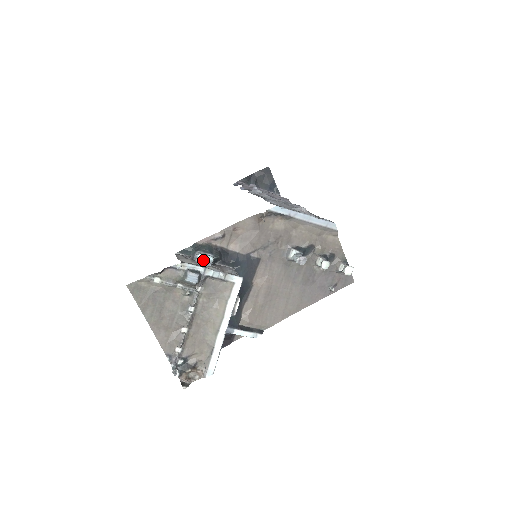
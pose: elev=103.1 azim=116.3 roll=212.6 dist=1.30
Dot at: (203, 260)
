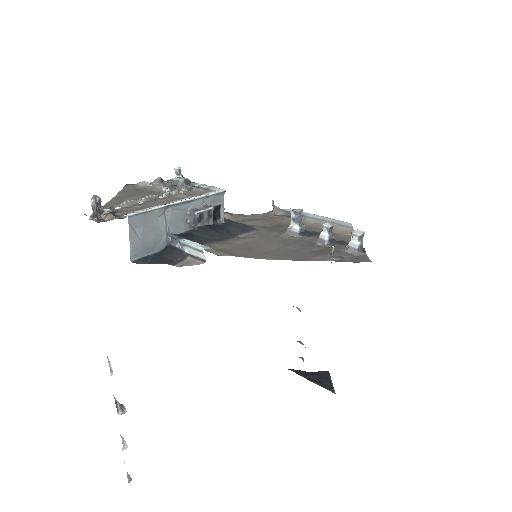
Dot at: occluded
